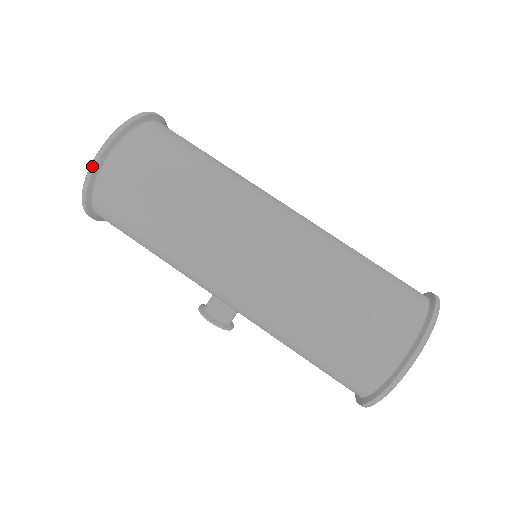
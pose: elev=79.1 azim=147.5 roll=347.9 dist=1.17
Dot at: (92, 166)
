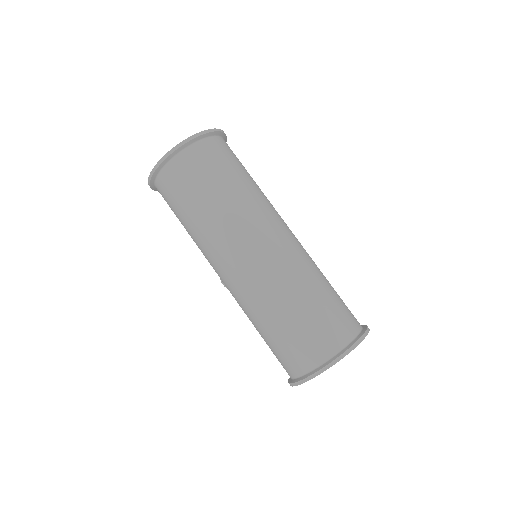
Dot at: (149, 178)
